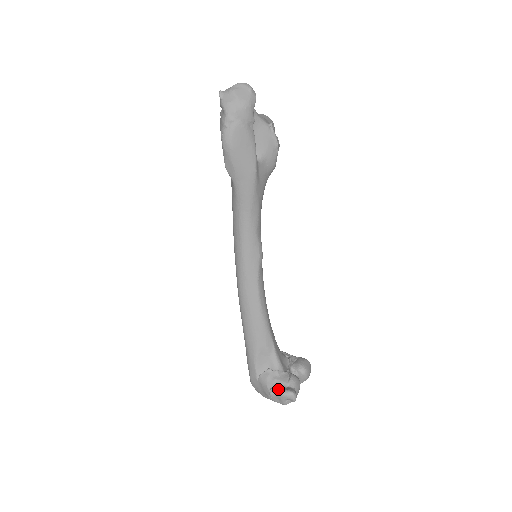
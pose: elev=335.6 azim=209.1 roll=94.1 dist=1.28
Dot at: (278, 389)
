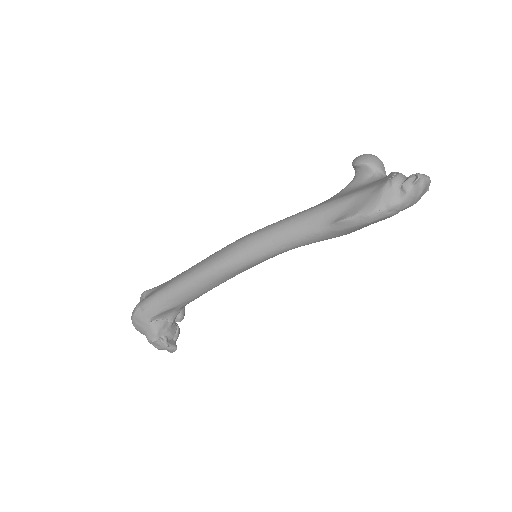
Dot at: (167, 342)
